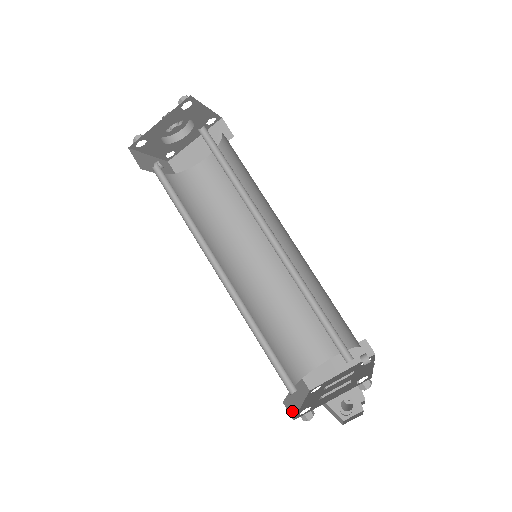
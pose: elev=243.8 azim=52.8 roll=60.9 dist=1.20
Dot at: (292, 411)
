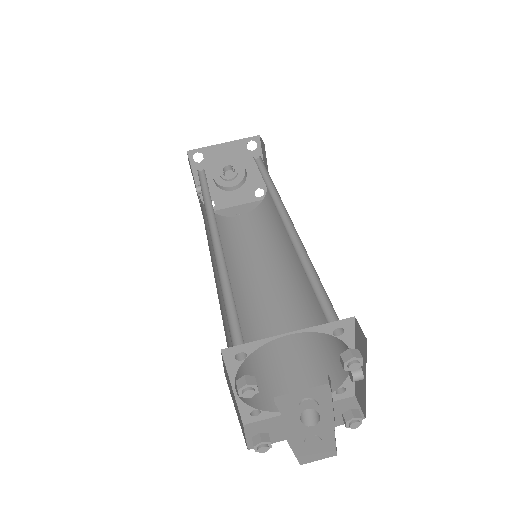
Dot at: (226, 376)
